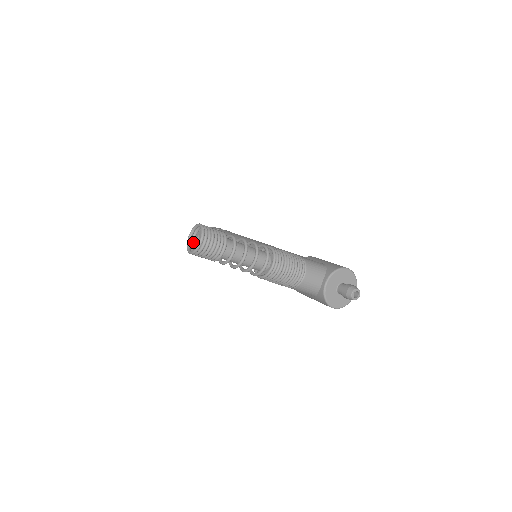
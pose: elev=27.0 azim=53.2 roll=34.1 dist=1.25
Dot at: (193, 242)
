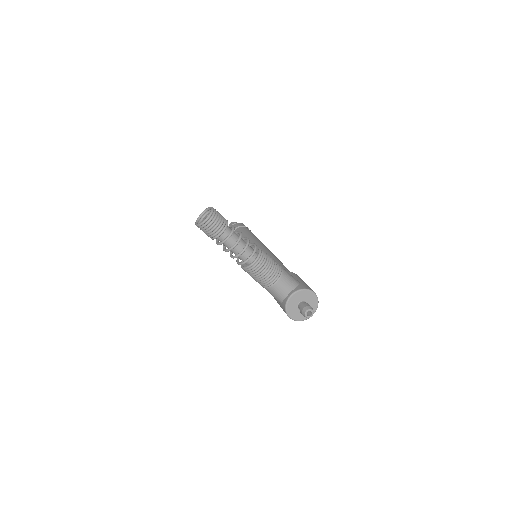
Dot at: (203, 219)
